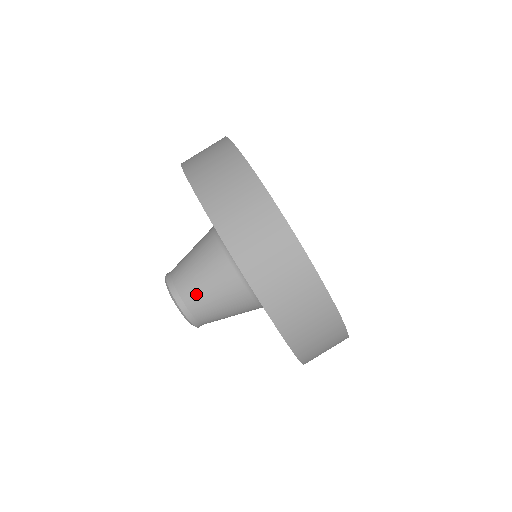
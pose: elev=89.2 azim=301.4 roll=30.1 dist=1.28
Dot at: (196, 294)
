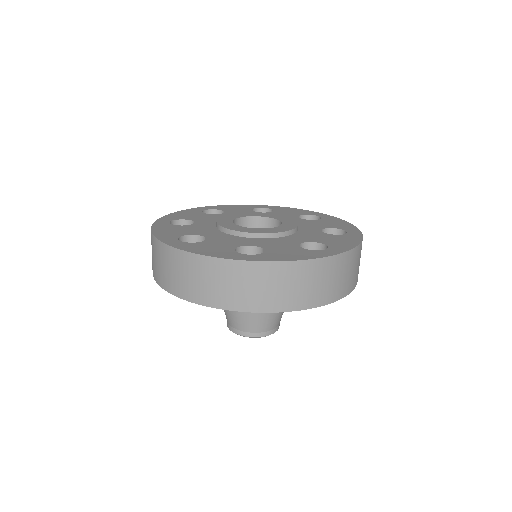
Dot at: (268, 321)
